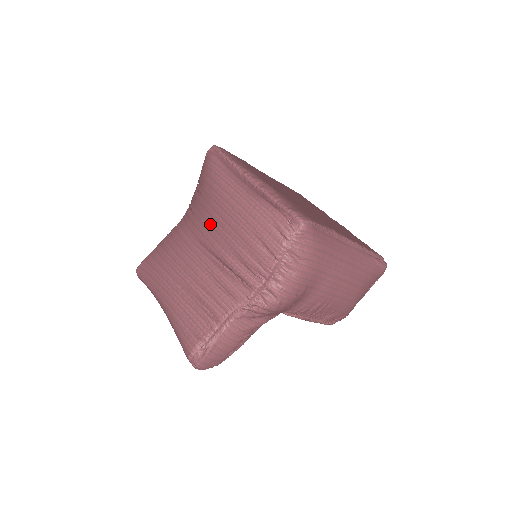
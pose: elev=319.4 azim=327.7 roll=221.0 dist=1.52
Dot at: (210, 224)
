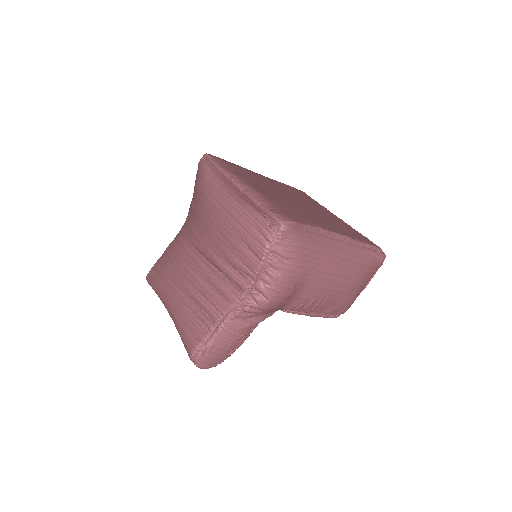
Dot at: (203, 230)
